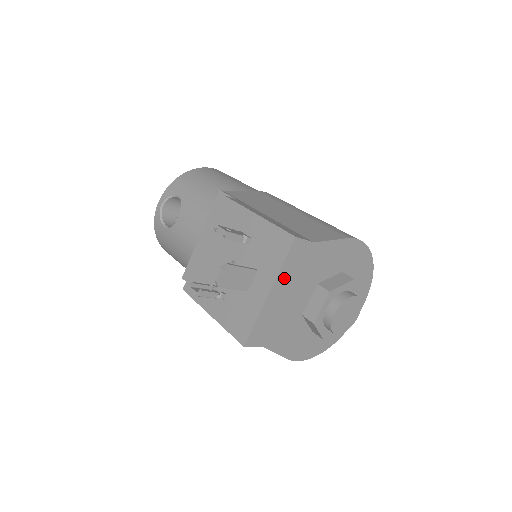
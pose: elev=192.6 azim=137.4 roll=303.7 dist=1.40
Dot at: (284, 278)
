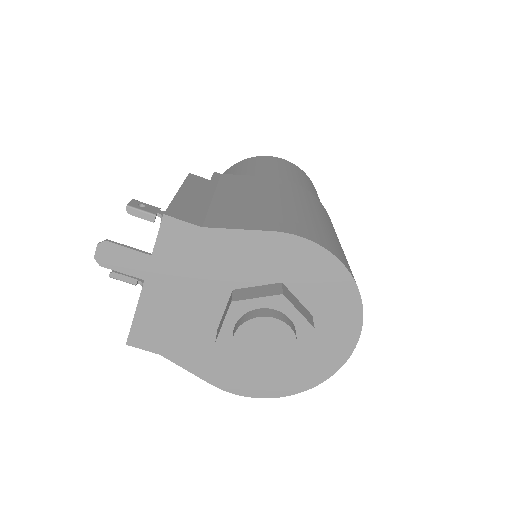
Dot at: (164, 269)
